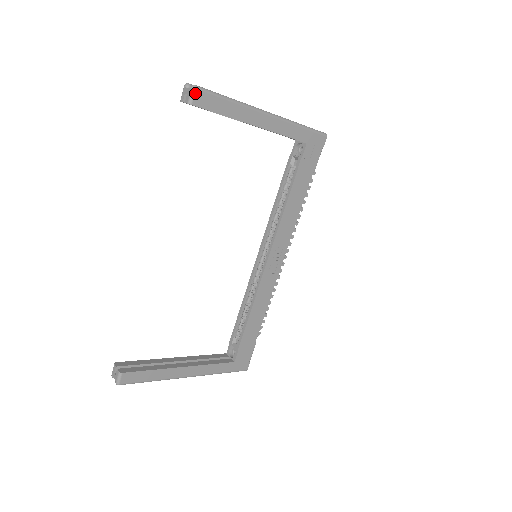
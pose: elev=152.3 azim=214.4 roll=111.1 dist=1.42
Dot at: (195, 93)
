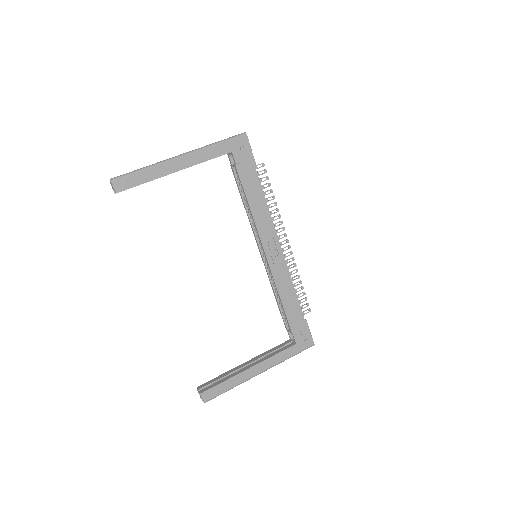
Dot at: (115, 184)
